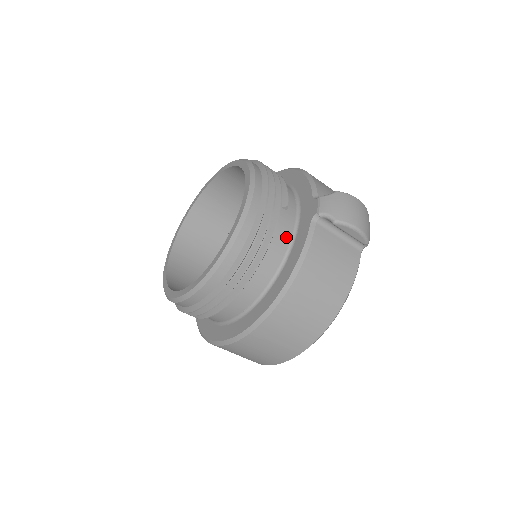
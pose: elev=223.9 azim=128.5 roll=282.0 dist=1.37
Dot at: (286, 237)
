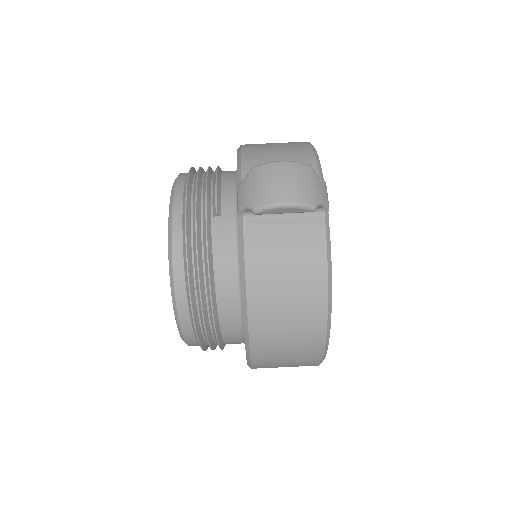
Dot at: (229, 247)
